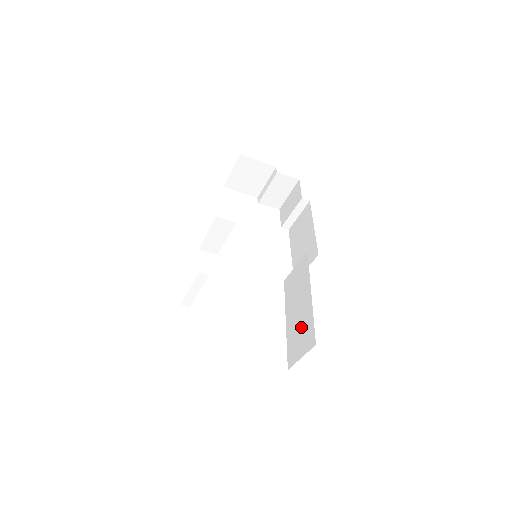
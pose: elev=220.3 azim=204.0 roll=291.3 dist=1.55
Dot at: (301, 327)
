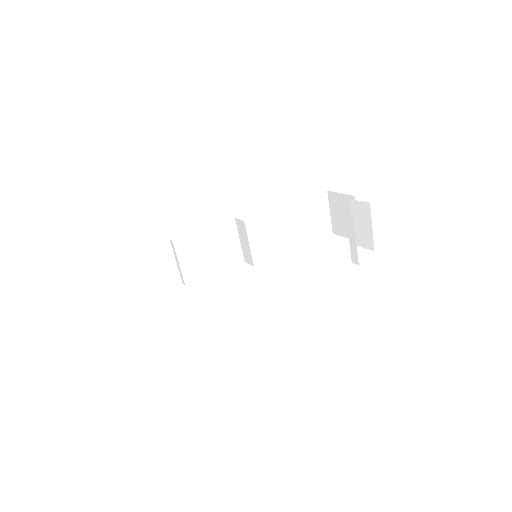
Dot at: occluded
